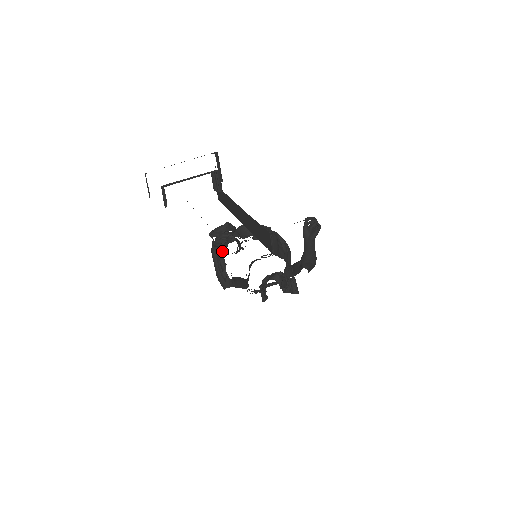
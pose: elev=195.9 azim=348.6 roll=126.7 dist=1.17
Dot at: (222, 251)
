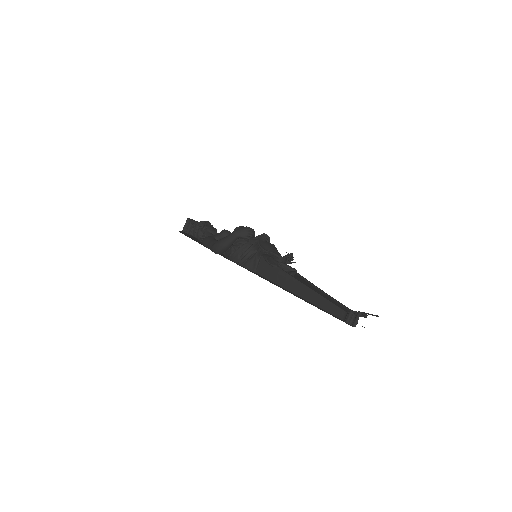
Dot at: (251, 249)
